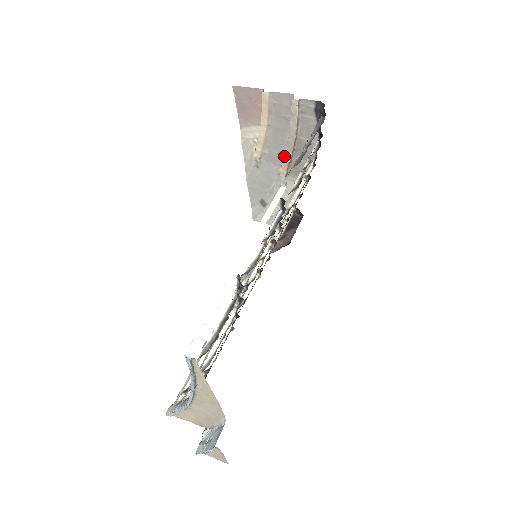
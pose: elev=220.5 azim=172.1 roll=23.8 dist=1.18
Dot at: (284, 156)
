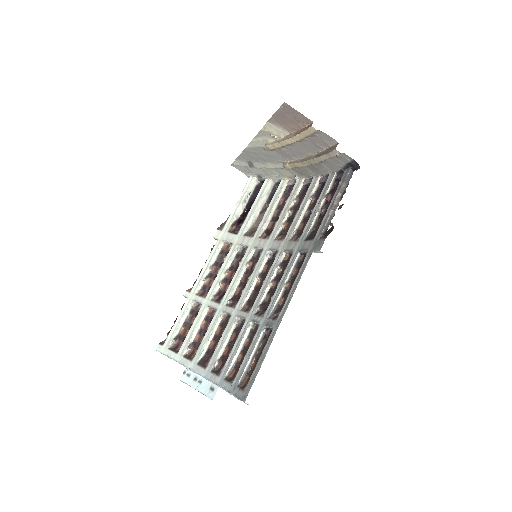
Dot at: (297, 162)
